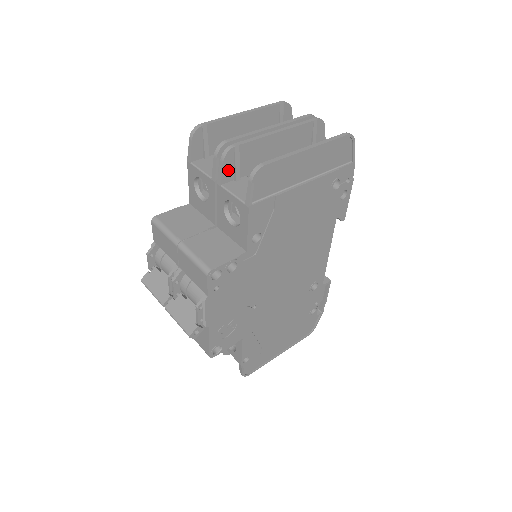
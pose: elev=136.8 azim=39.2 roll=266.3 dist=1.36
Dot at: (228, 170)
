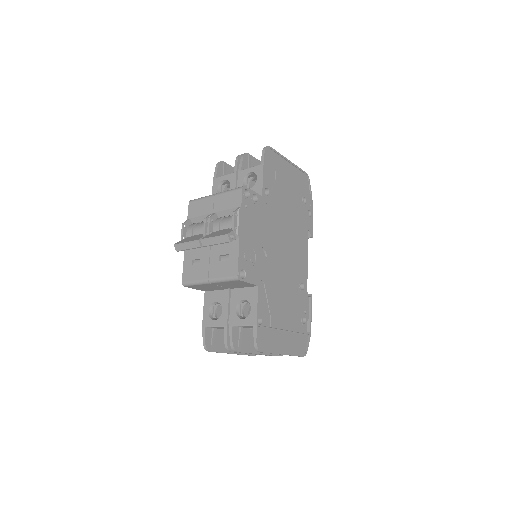
Dot at: (245, 164)
